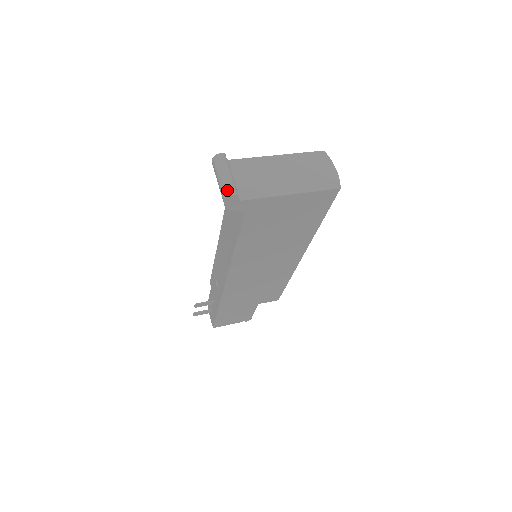
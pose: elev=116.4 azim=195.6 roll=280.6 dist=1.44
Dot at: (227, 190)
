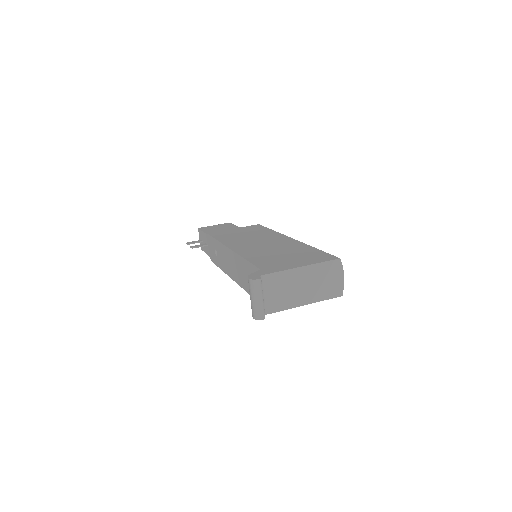
Dot at: (258, 315)
